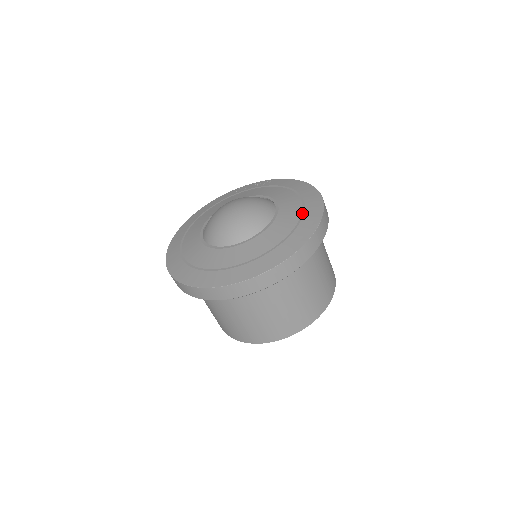
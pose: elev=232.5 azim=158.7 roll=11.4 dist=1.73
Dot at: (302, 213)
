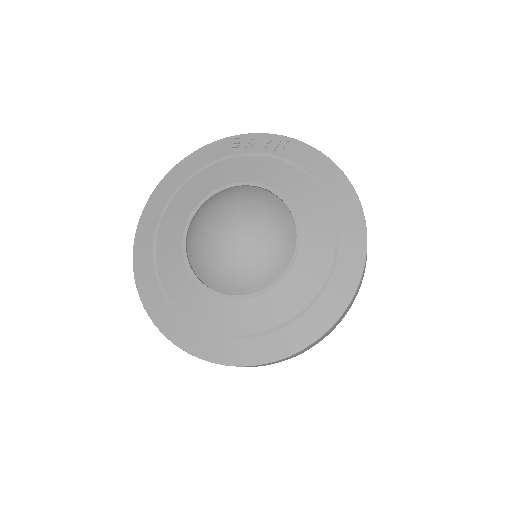
Dot at: (335, 257)
